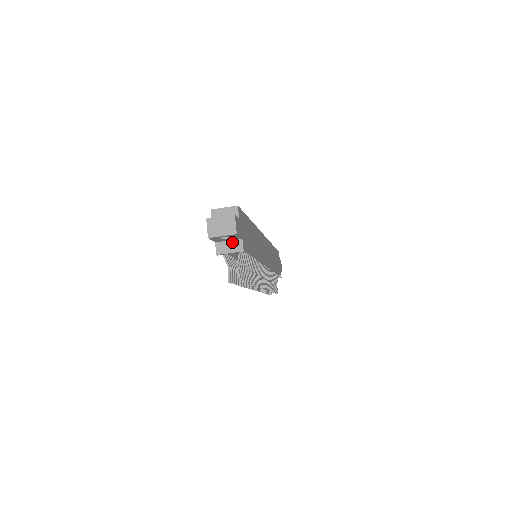
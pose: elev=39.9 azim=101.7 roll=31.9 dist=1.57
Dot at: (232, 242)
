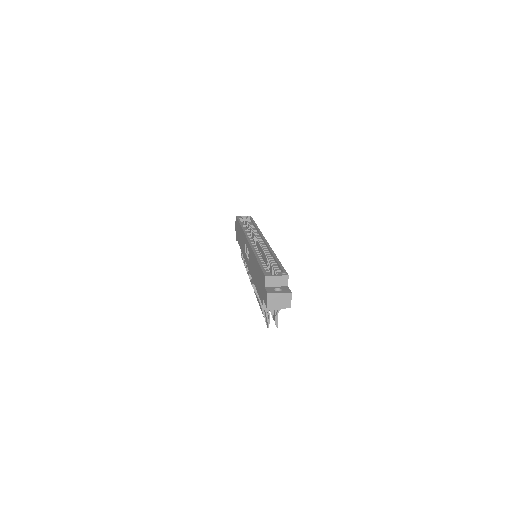
Dot at: occluded
